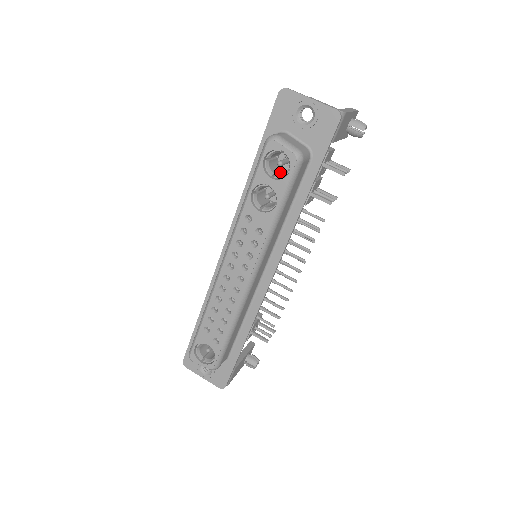
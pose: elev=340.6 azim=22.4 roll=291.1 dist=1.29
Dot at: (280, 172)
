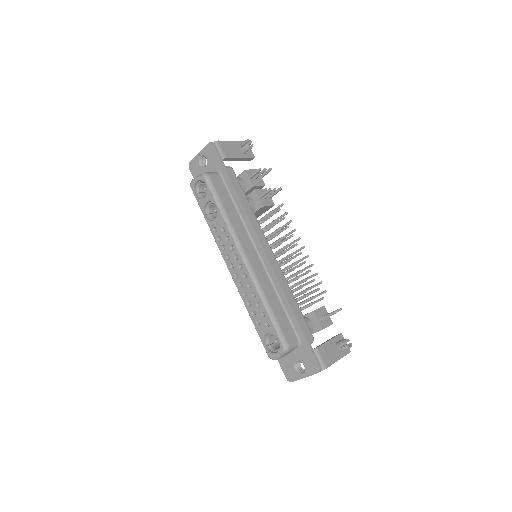
Dot at: occluded
